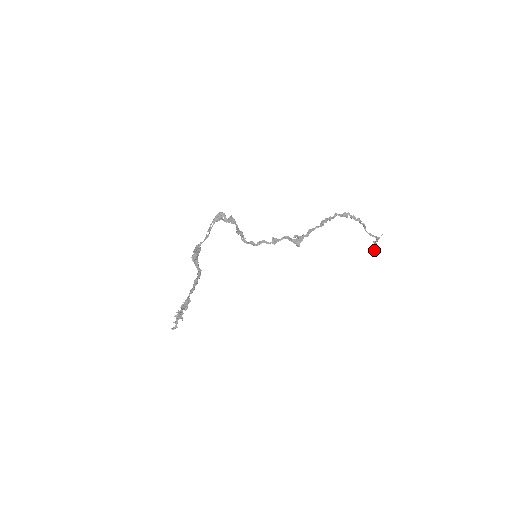
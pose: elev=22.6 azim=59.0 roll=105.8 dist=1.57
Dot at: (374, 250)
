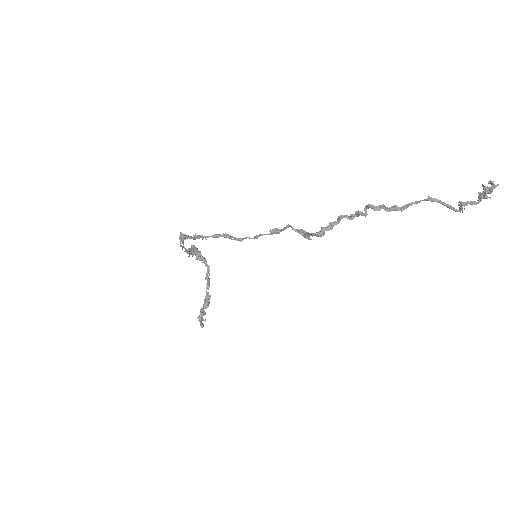
Dot at: (484, 187)
